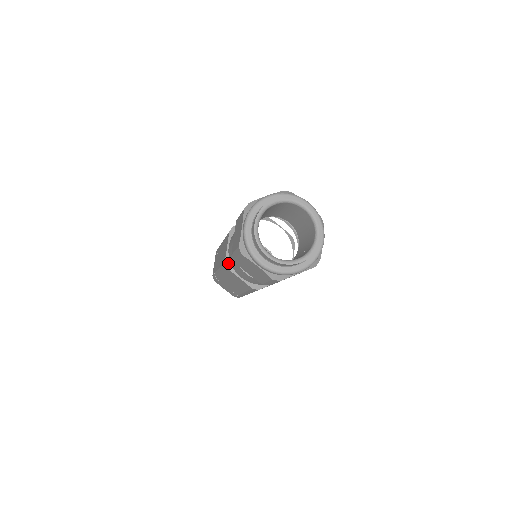
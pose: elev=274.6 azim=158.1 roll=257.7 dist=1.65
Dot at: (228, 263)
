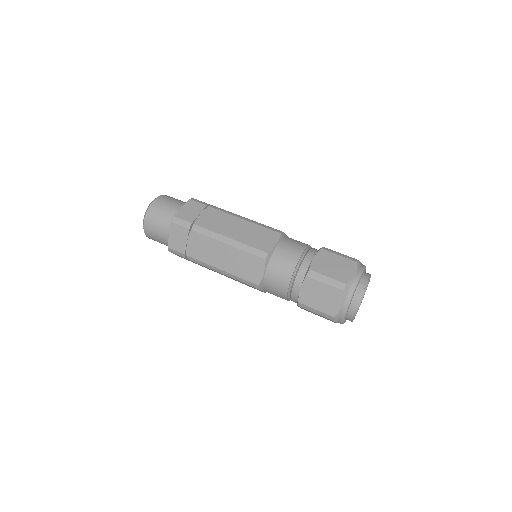
Dot at: (261, 286)
